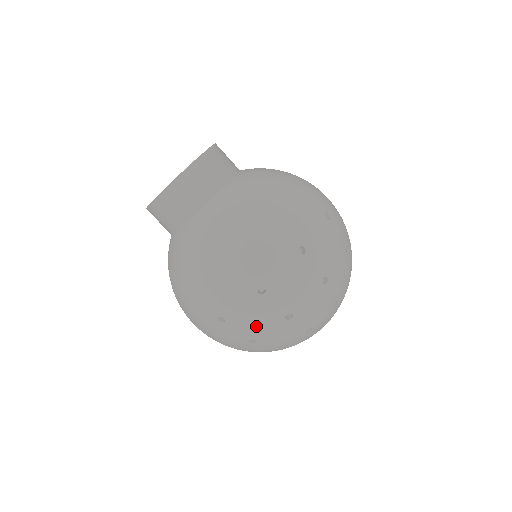
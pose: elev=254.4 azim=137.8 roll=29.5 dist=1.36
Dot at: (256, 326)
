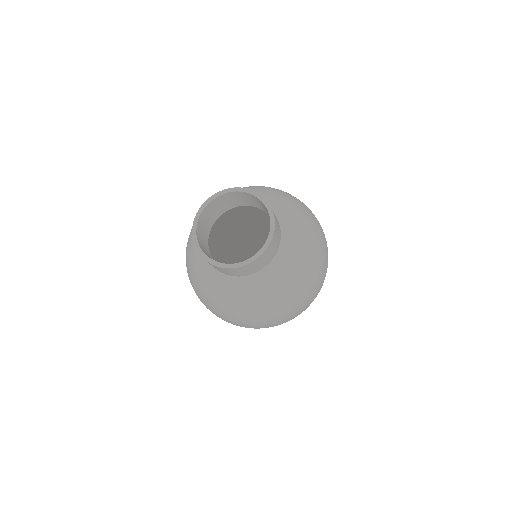
Dot at: occluded
